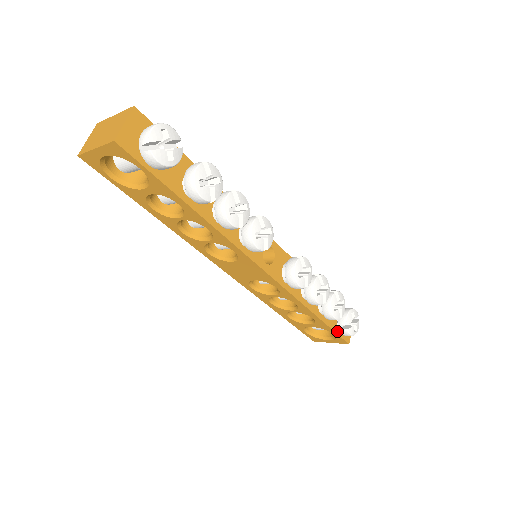
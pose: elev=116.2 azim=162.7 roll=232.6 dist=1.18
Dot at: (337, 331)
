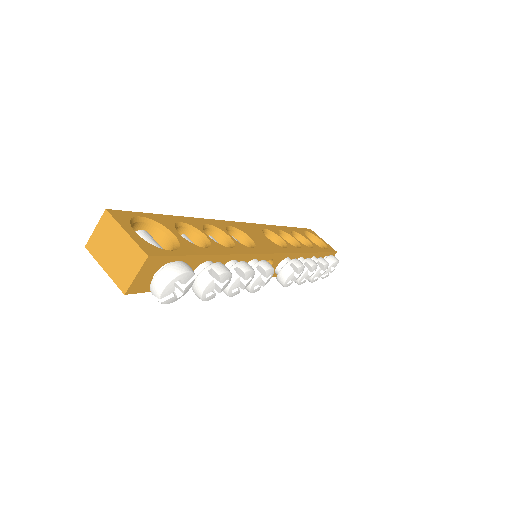
Dot at: occluded
